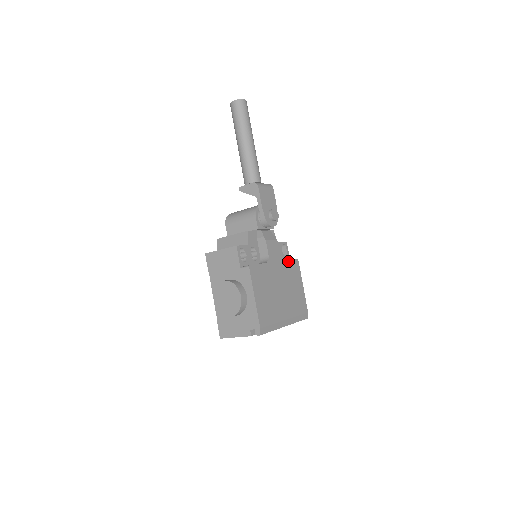
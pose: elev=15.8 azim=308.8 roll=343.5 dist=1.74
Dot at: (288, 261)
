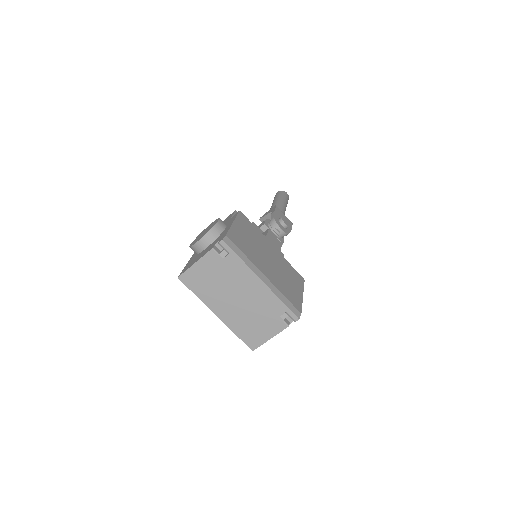
Dot at: (290, 265)
